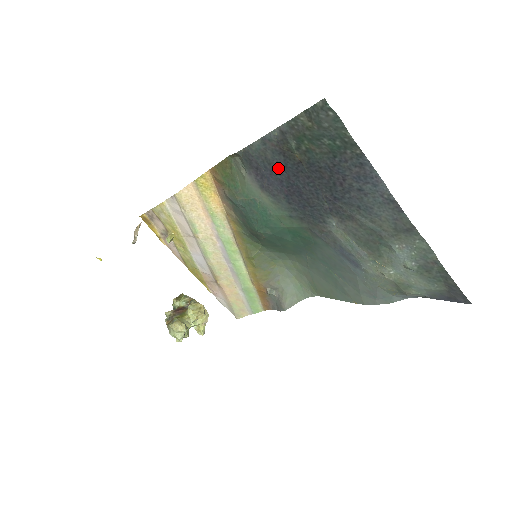
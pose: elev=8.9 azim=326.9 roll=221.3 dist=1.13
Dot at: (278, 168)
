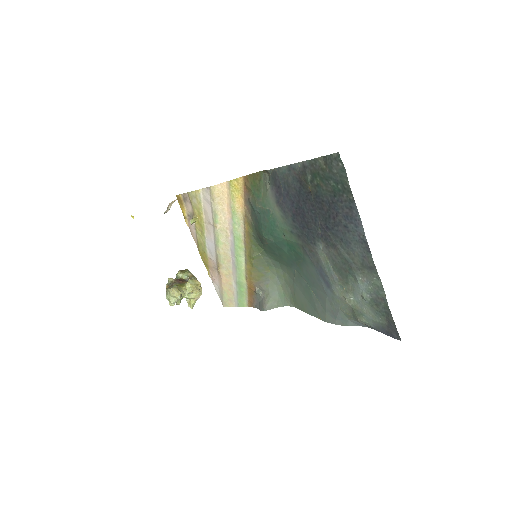
Dot at: (294, 192)
